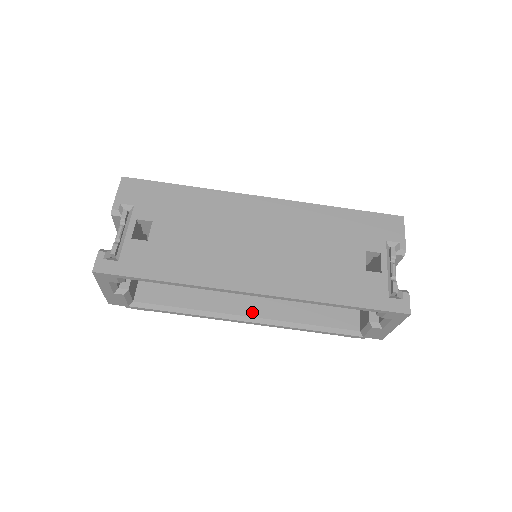
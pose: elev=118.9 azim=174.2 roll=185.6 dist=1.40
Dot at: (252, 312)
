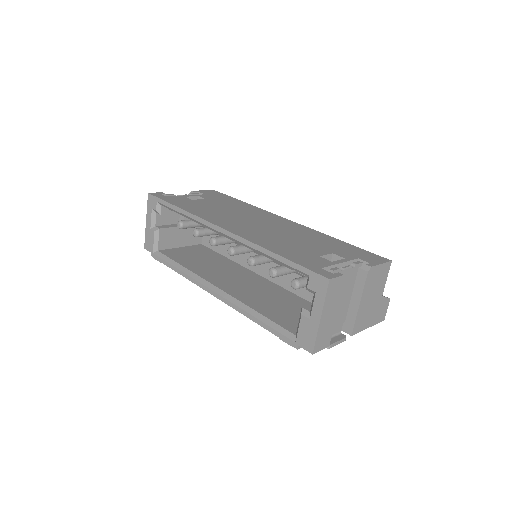
Dot at: (222, 287)
